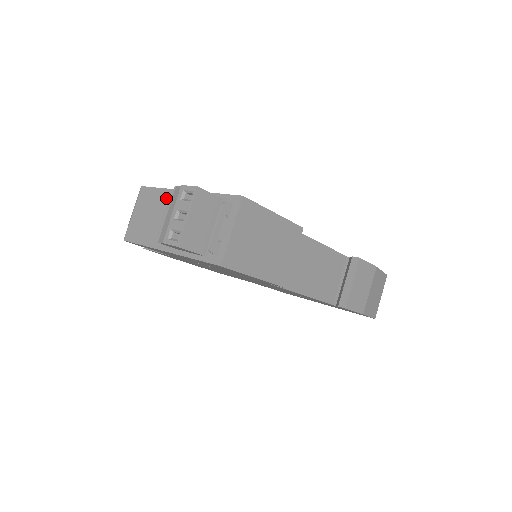
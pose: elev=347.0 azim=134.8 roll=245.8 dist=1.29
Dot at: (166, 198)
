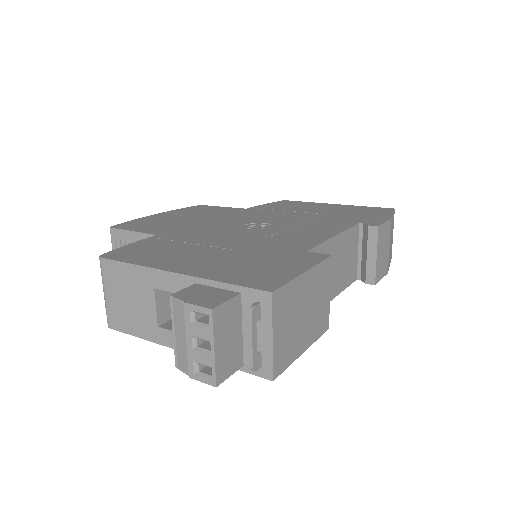
Dot at: (148, 280)
